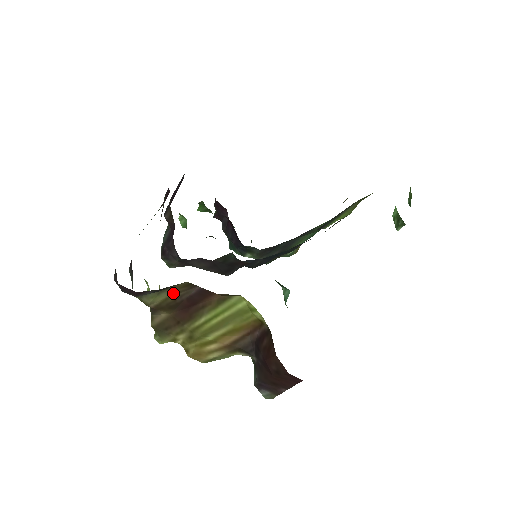
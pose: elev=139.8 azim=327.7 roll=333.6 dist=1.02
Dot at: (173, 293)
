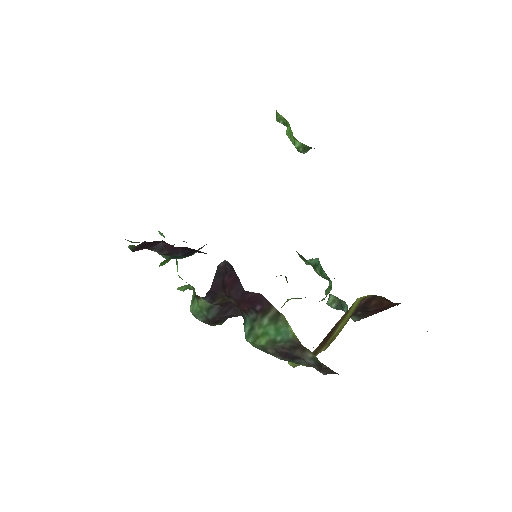
Dot at: occluded
